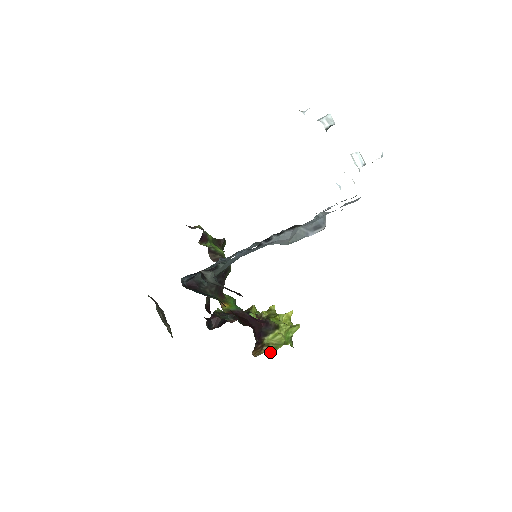
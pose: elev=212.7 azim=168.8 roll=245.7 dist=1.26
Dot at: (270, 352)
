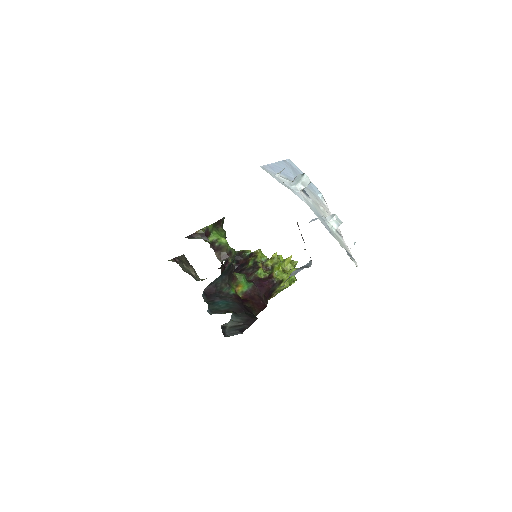
Dot at: occluded
